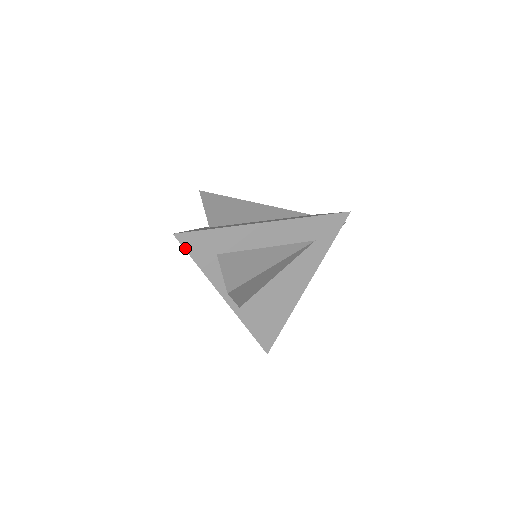
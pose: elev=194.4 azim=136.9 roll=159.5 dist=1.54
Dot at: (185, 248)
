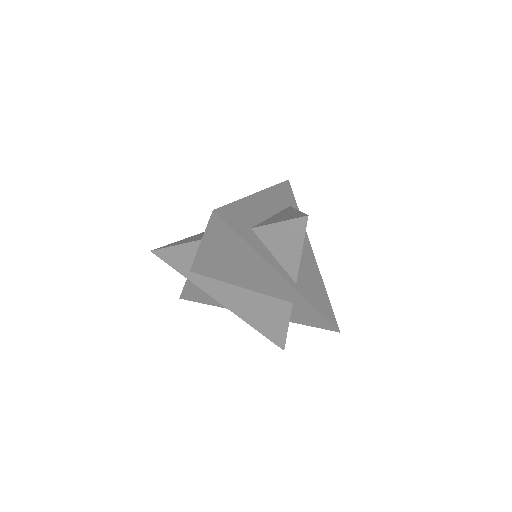
Dot at: (229, 225)
